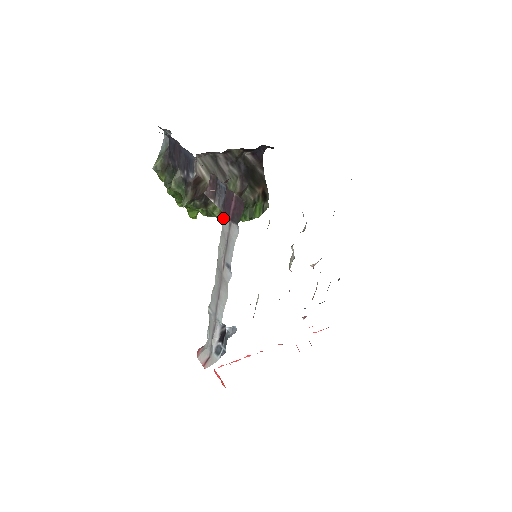
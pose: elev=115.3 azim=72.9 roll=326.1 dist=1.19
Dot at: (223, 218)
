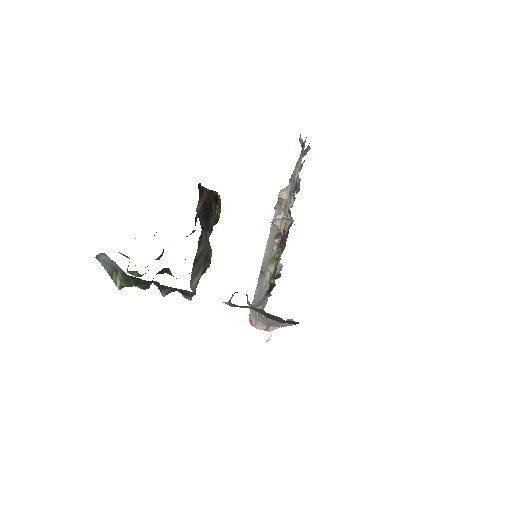
Dot at: occluded
